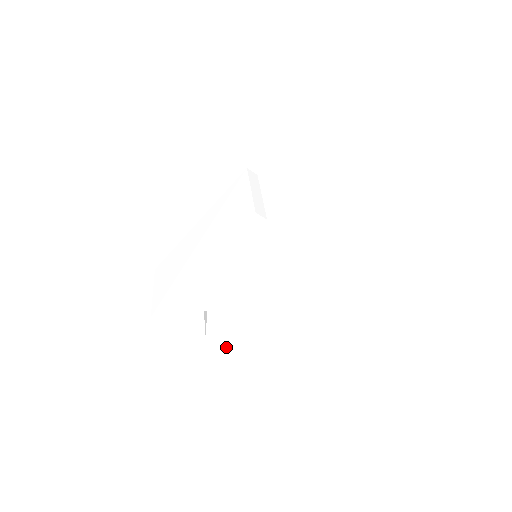
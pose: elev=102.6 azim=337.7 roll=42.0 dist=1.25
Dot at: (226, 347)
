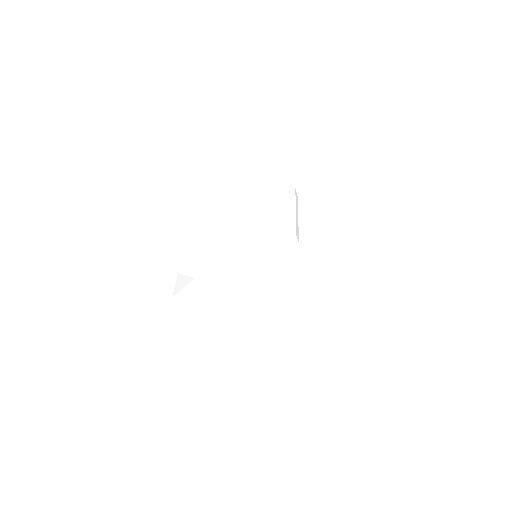
Dot at: (183, 310)
